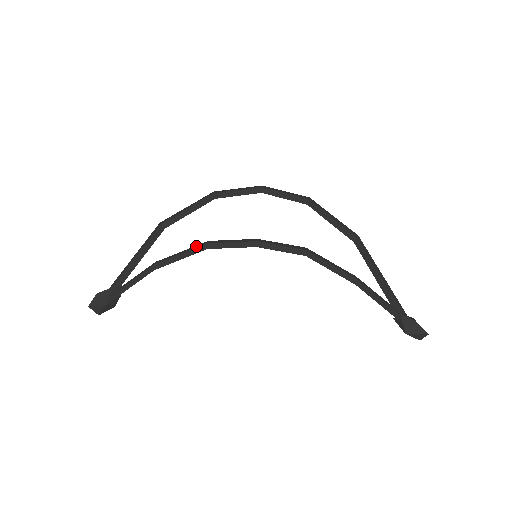
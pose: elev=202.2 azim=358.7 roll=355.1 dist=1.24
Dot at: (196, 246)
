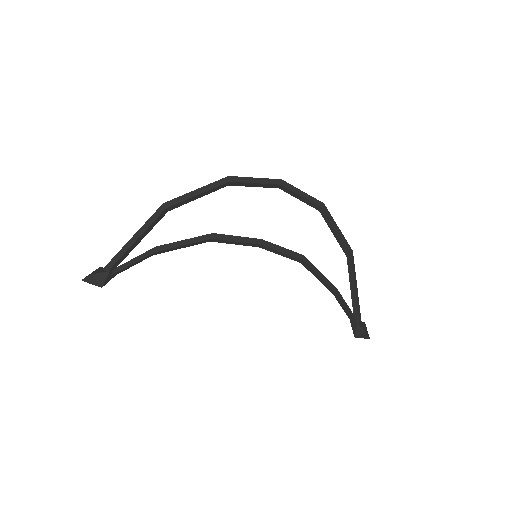
Dot at: (200, 238)
